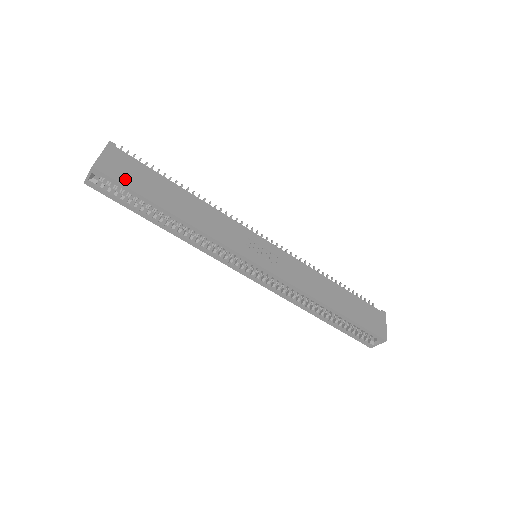
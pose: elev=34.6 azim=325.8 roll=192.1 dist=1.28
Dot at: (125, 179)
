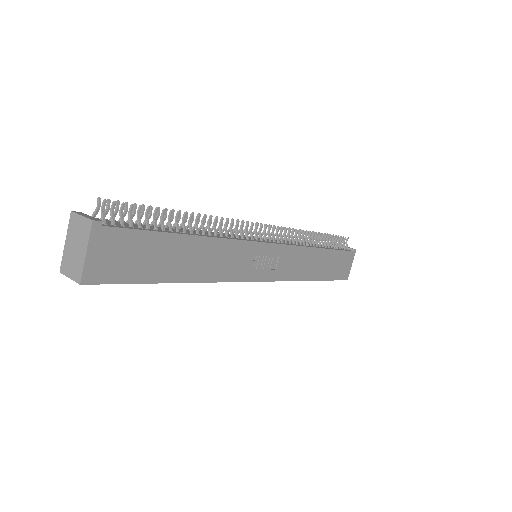
Dot at: (123, 273)
